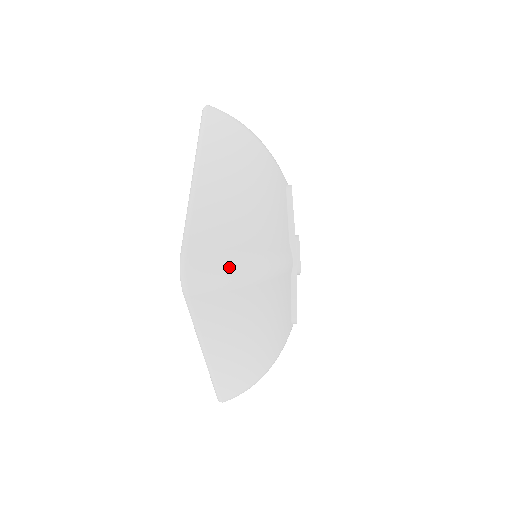
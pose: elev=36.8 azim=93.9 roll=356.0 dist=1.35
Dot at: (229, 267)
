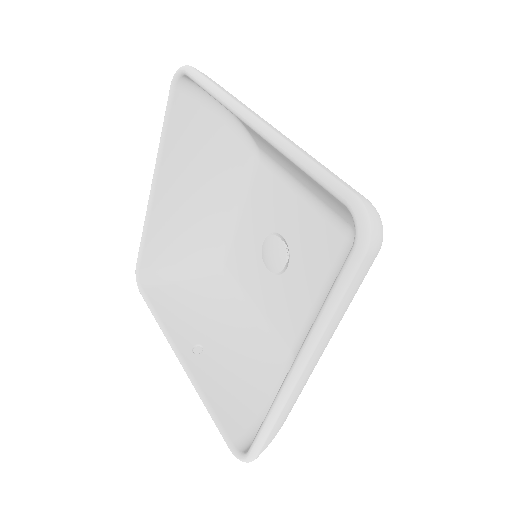
Dot at: occluded
